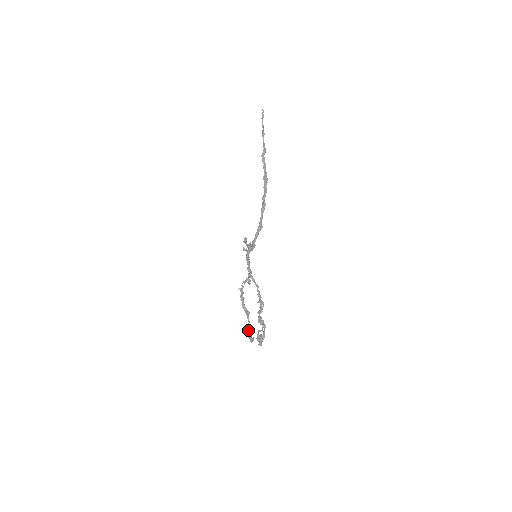
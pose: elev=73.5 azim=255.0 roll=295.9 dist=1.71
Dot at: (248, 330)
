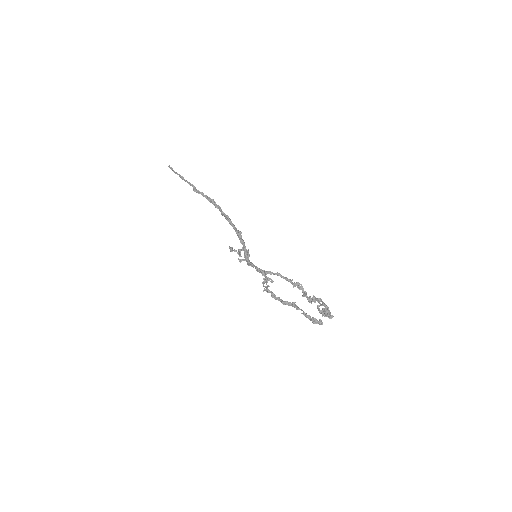
Dot at: (308, 318)
